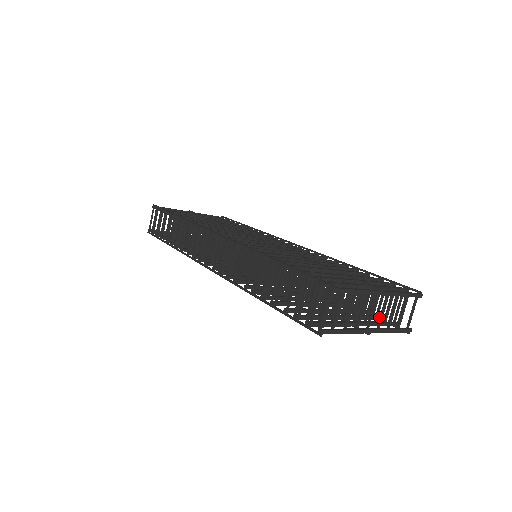
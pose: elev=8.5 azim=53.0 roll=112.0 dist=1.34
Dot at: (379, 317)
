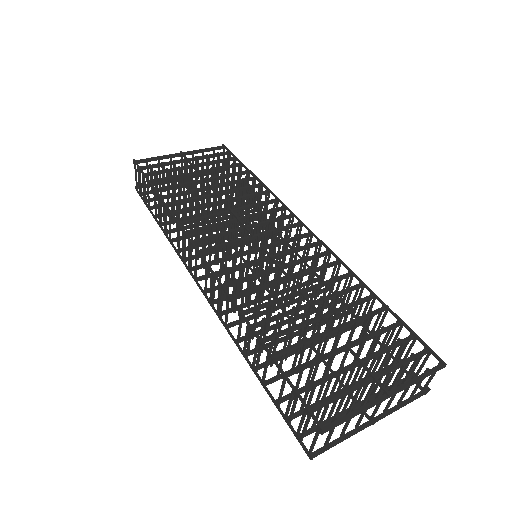
Dot at: (390, 386)
